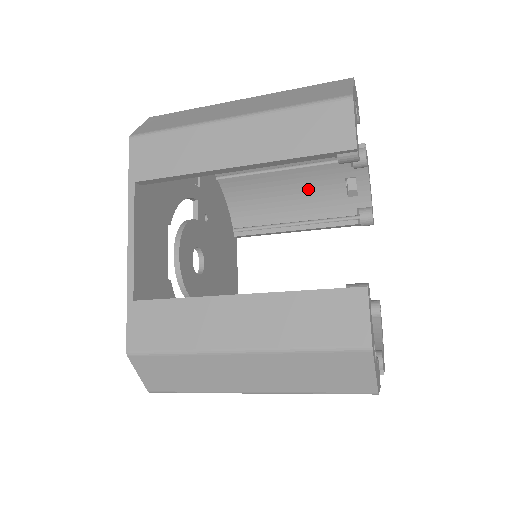
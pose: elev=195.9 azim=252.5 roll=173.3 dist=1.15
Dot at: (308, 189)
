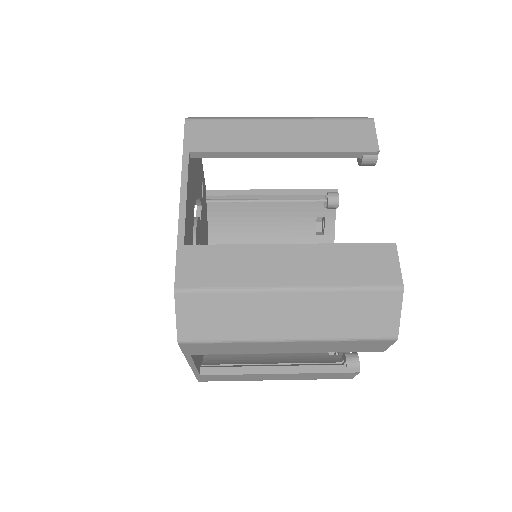
Dot at: (284, 223)
